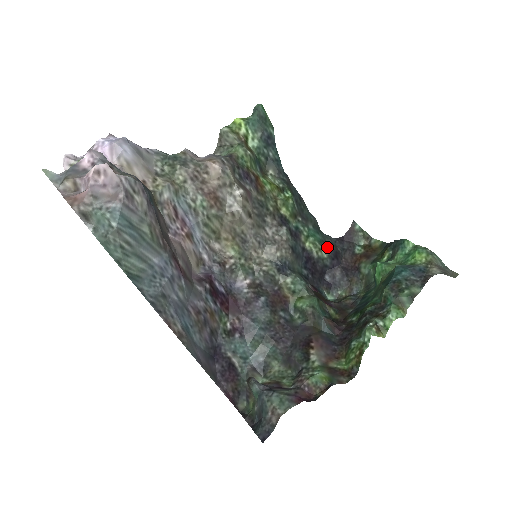
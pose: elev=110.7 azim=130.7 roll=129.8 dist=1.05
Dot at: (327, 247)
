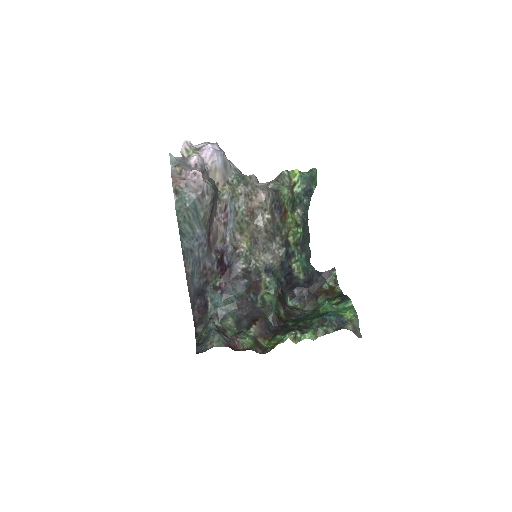
Dot at: (306, 273)
